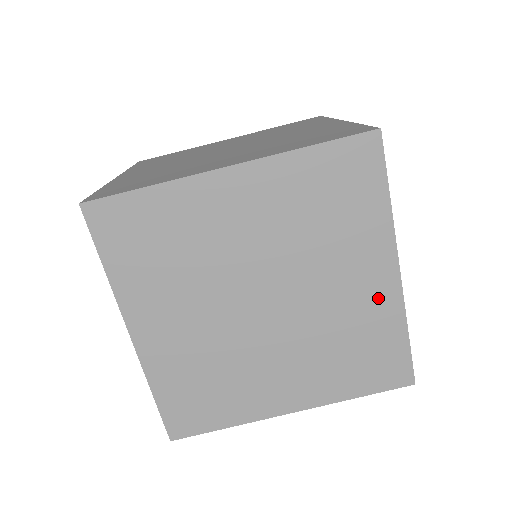
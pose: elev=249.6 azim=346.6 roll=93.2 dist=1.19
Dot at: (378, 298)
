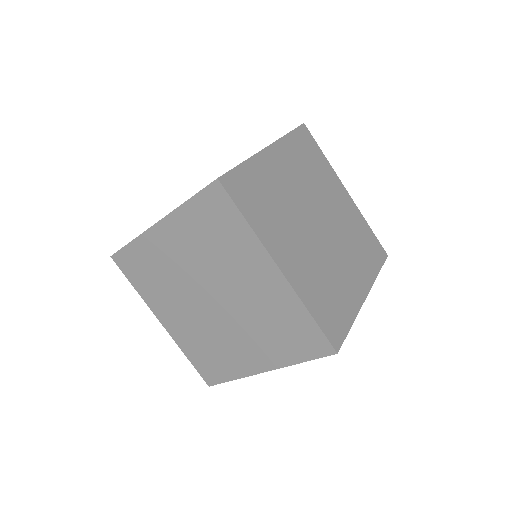
Dot at: (245, 362)
